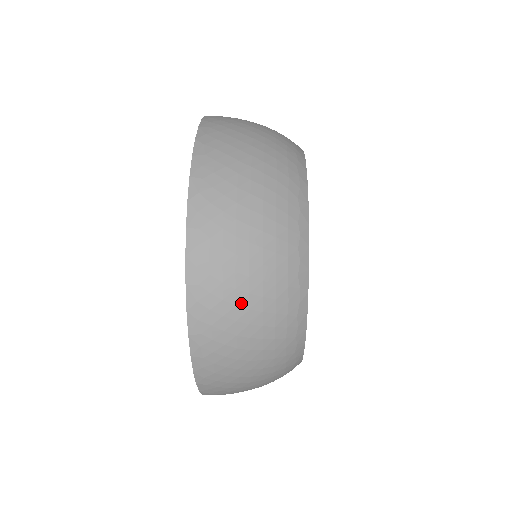
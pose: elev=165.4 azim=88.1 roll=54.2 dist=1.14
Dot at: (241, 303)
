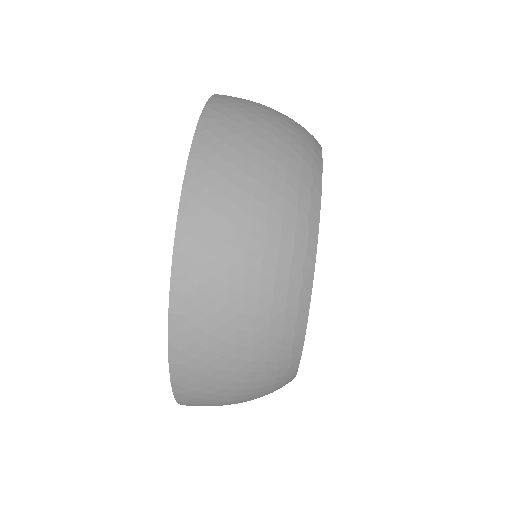
Dot at: (227, 378)
